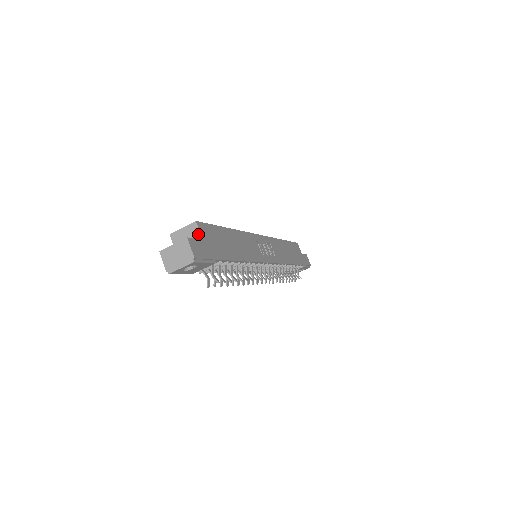
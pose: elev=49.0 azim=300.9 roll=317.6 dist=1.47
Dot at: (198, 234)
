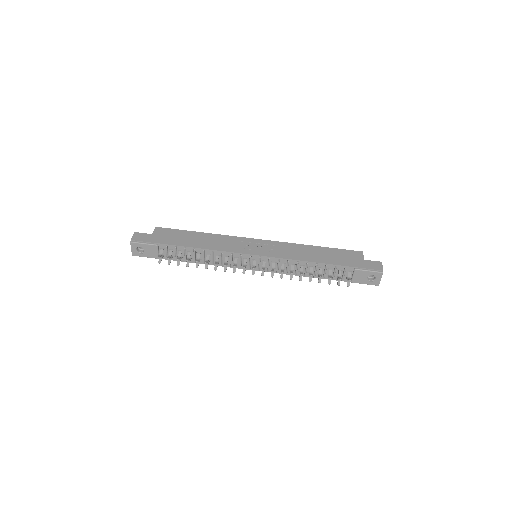
Dot at: (153, 233)
